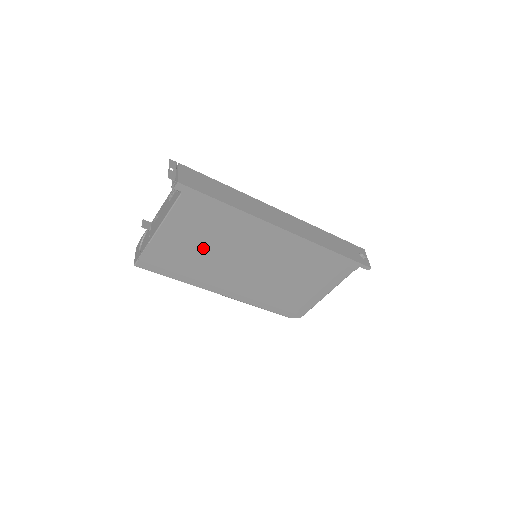
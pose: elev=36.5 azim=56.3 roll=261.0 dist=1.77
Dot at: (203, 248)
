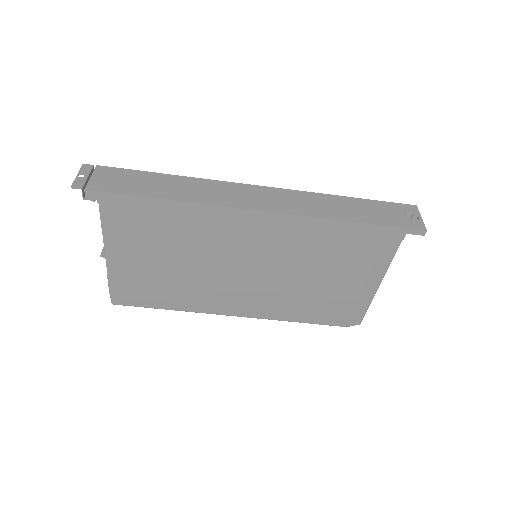
Dot at: (172, 264)
